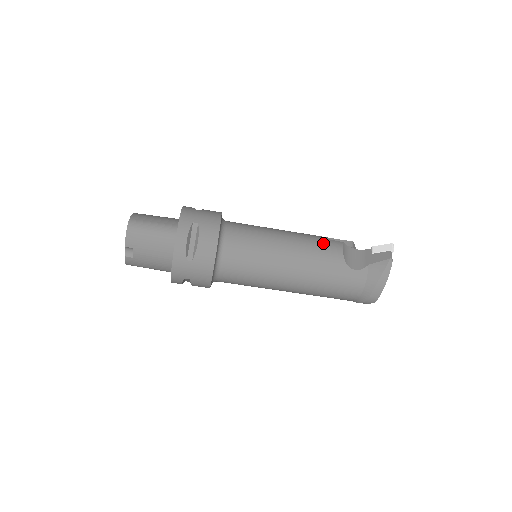
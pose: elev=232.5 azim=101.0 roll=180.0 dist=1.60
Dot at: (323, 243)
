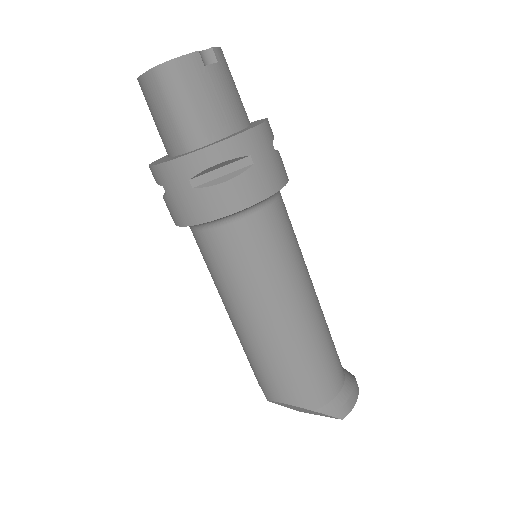
Dot at: occluded
